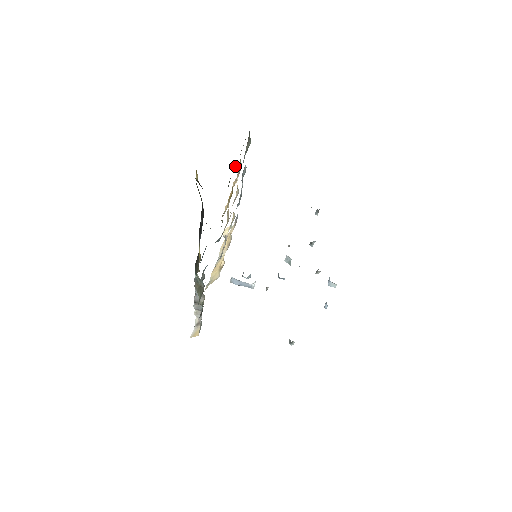
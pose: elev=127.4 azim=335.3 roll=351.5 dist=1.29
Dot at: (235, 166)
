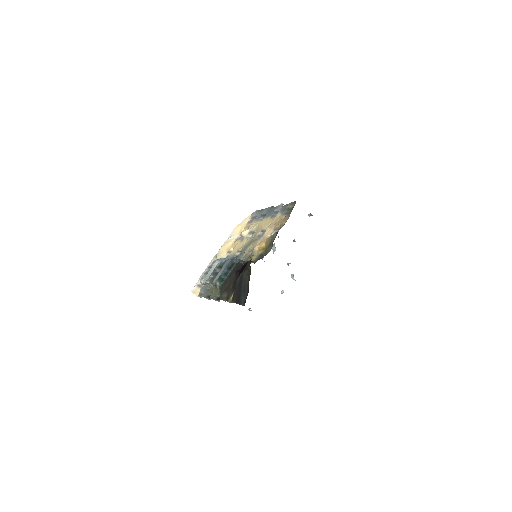
Dot at: (276, 234)
